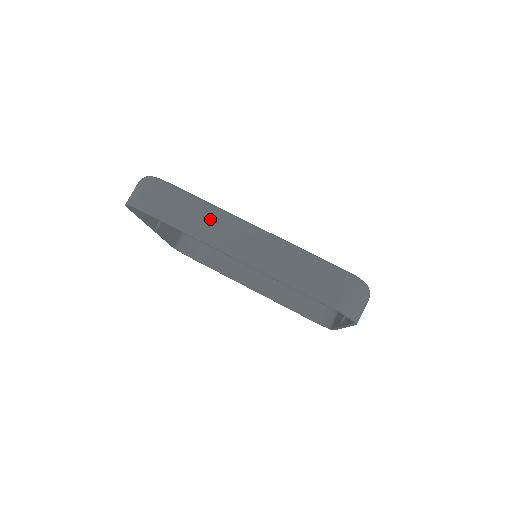
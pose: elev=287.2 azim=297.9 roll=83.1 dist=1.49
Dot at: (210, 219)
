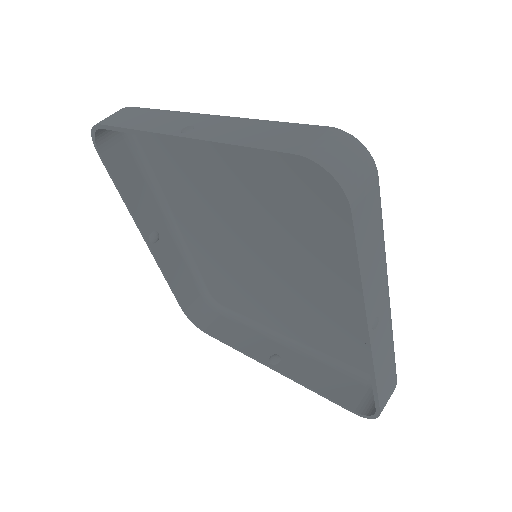
Dot at: (381, 269)
